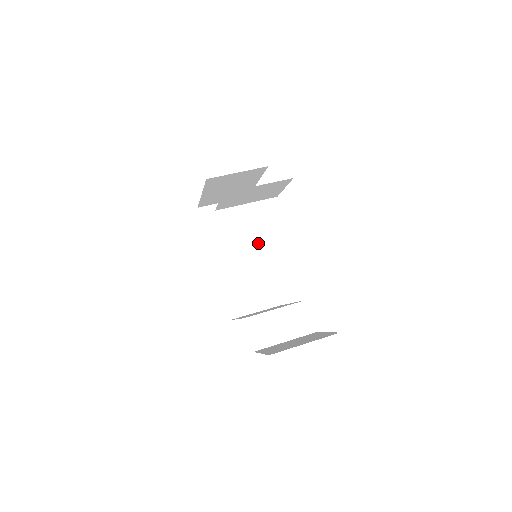
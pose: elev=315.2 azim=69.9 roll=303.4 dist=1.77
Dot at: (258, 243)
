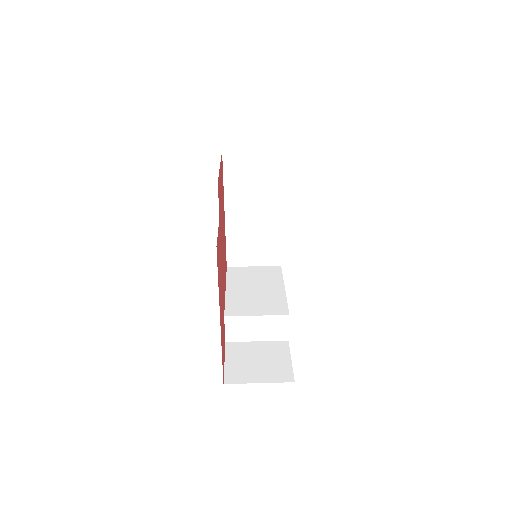
Dot at: (278, 203)
